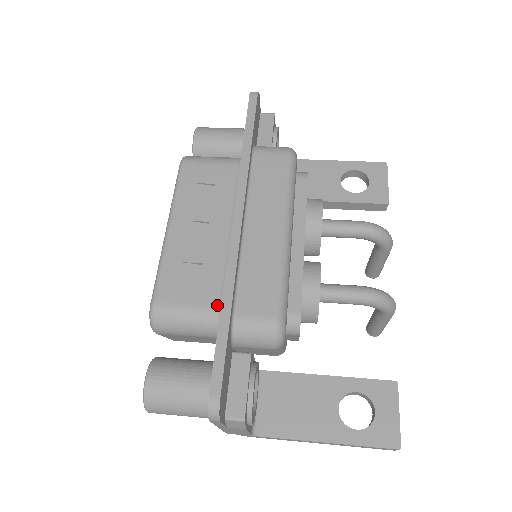
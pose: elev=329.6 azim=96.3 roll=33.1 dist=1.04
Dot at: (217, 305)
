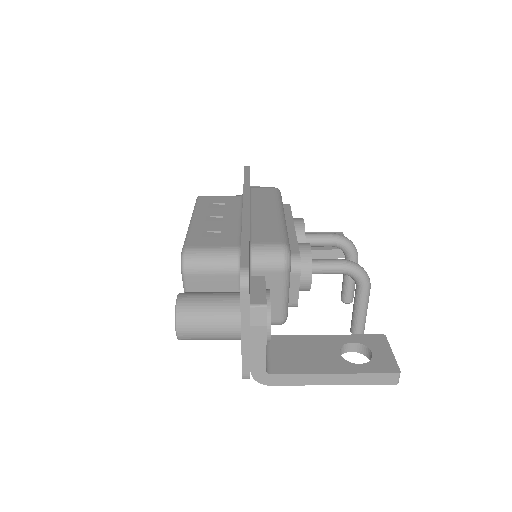
Dot at: (236, 246)
